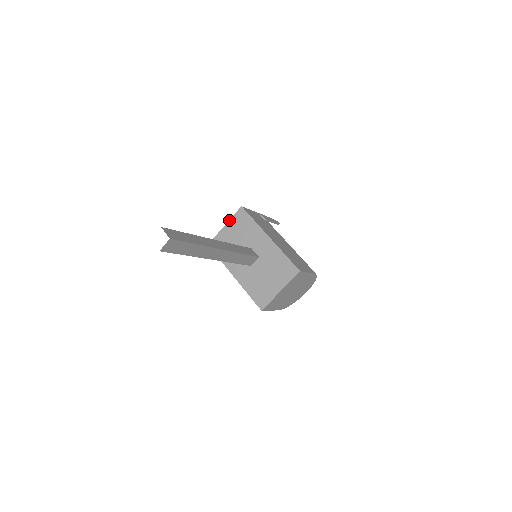
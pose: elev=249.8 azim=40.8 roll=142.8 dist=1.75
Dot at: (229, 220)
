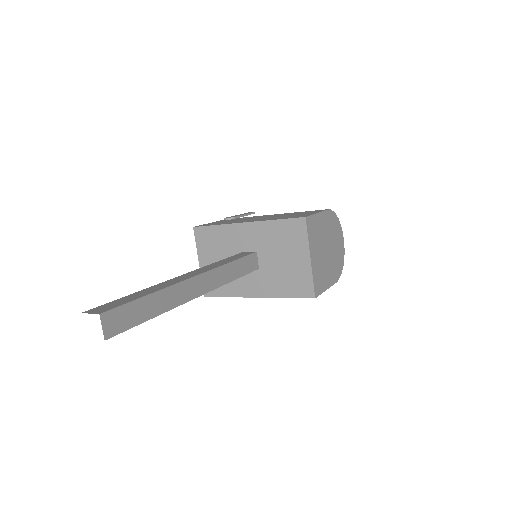
Dot at: (197, 252)
